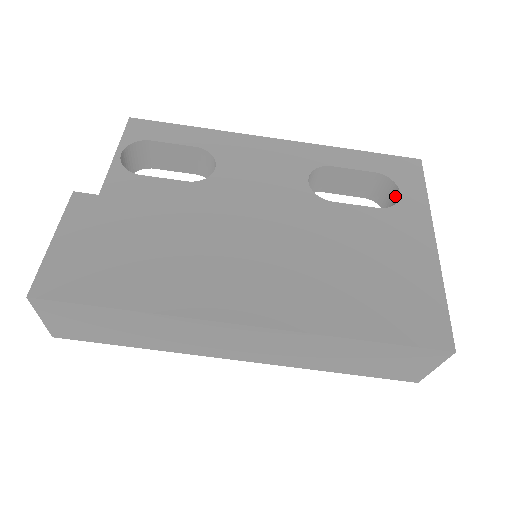
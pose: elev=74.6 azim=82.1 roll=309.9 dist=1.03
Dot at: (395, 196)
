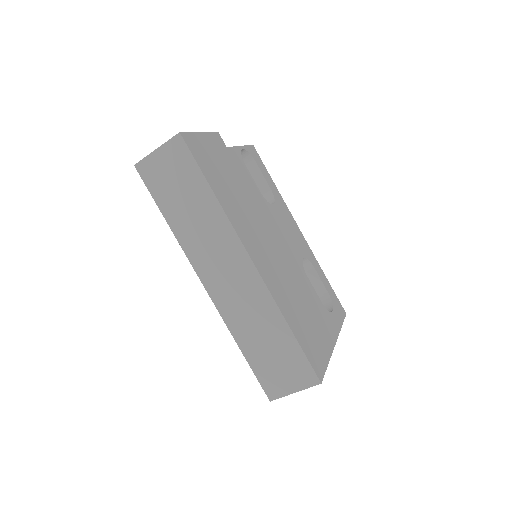
Dot at: occluded
